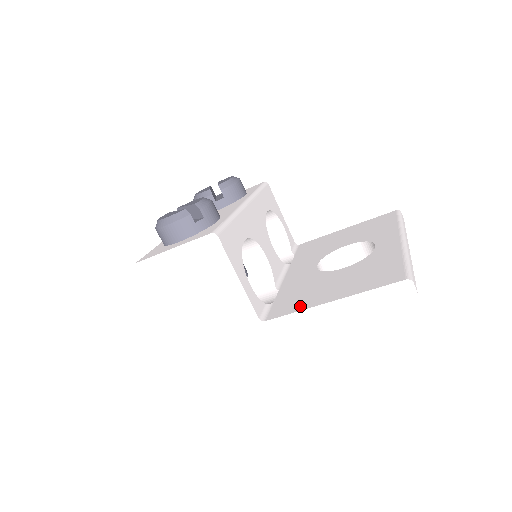
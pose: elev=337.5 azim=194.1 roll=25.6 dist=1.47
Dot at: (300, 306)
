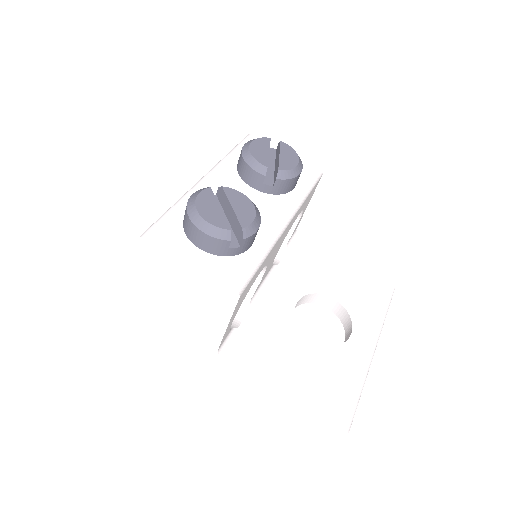
Dot at: (257, 367)
